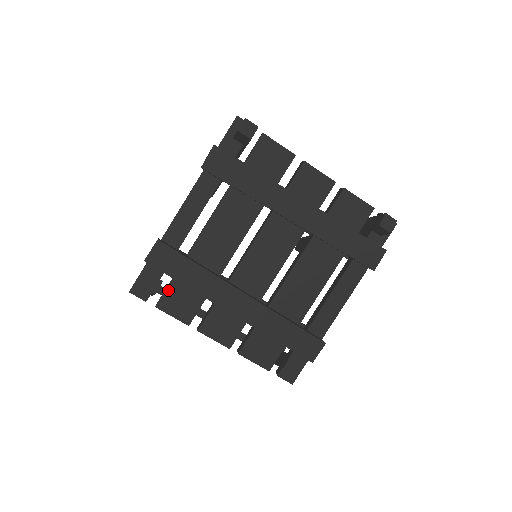
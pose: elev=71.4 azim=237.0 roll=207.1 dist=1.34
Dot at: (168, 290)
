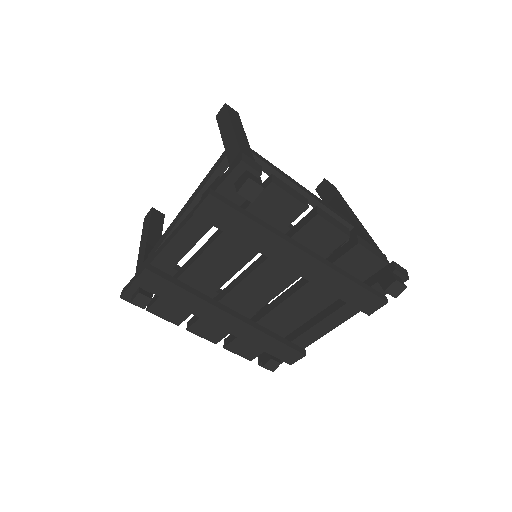
Dot at: (158, 301)
